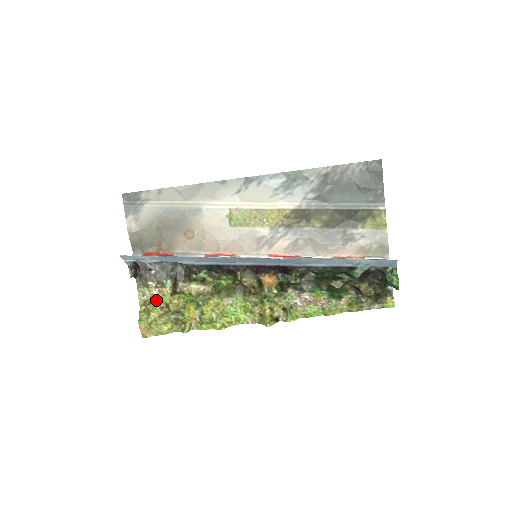
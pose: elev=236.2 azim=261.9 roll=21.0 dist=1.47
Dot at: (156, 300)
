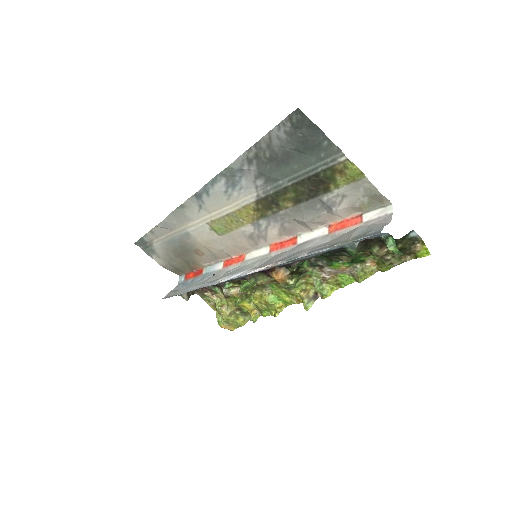
Dot at: (218, 305)
